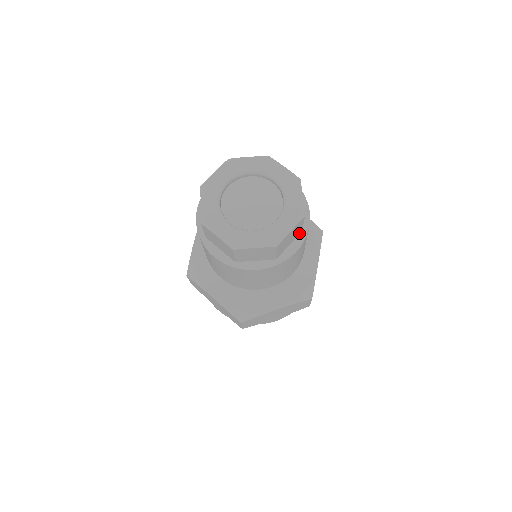
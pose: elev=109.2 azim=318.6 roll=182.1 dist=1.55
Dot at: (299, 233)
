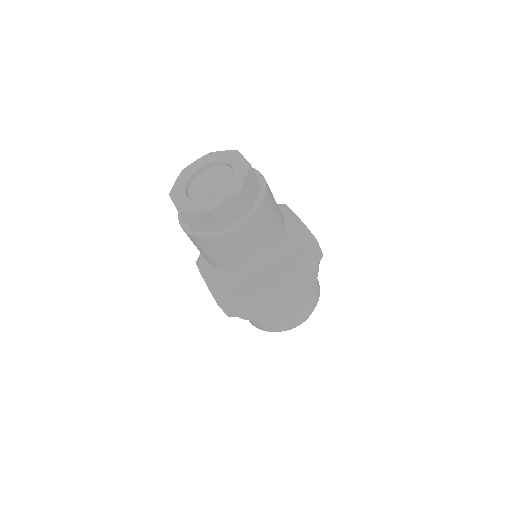
Dot at: (247, 213)
